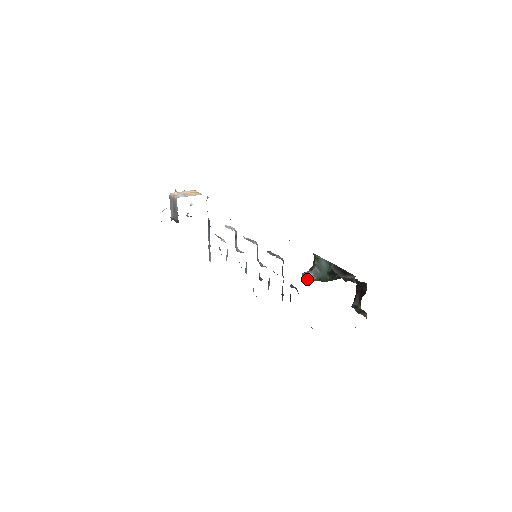
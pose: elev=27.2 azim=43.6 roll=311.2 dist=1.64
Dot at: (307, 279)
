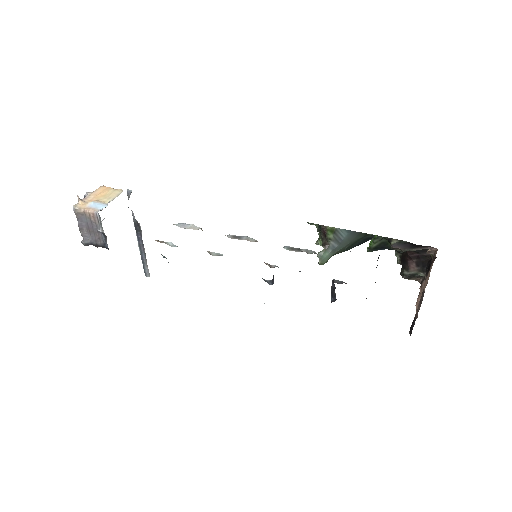
Dot at: (325, 260)
